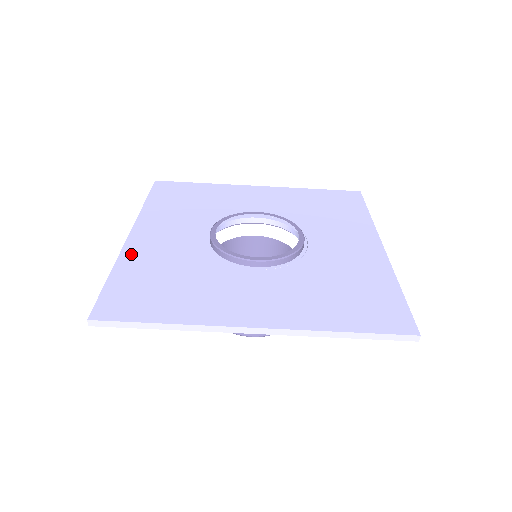
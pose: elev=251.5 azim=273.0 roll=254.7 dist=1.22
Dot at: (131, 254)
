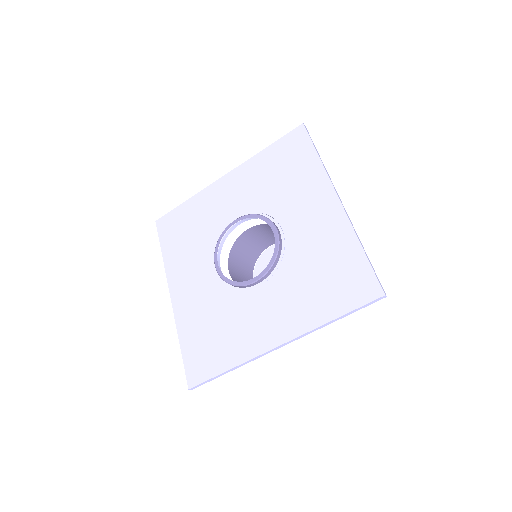
Dot at: (181, 317)
